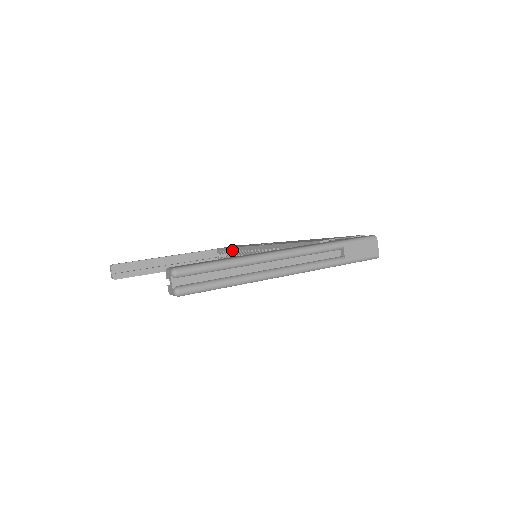
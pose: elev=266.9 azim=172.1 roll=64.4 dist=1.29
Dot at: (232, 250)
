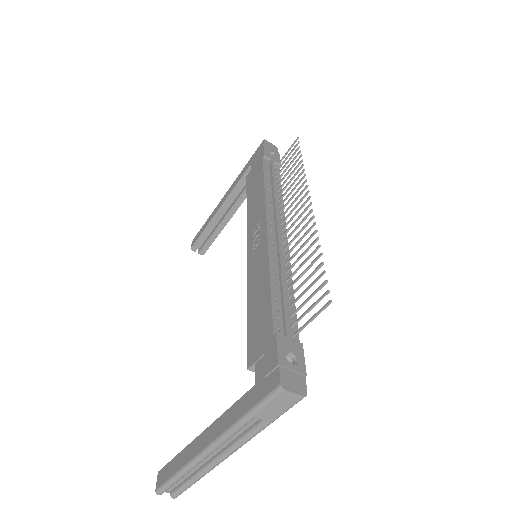
Dot at: occluded
